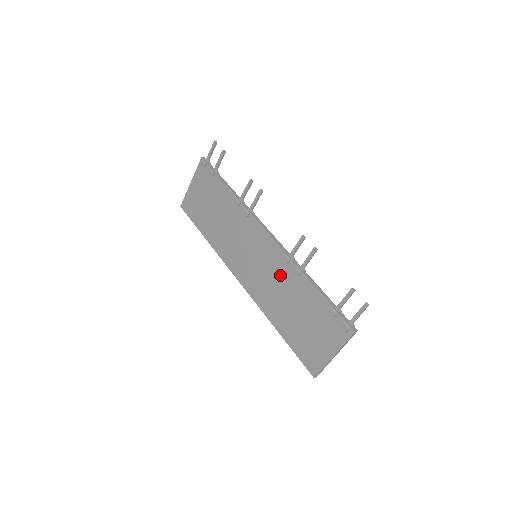
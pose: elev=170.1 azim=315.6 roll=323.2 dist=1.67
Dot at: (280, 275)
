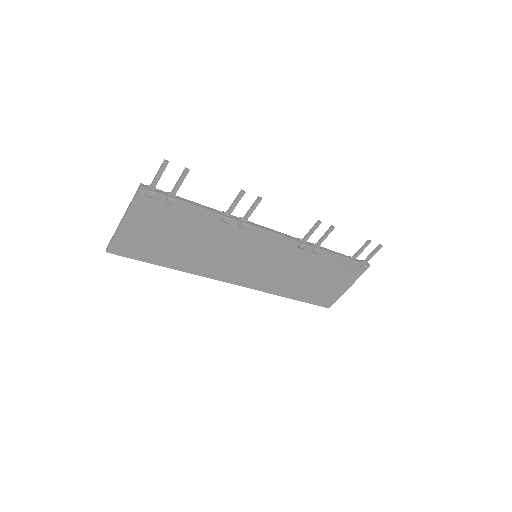
Dot at: (293, 260)
